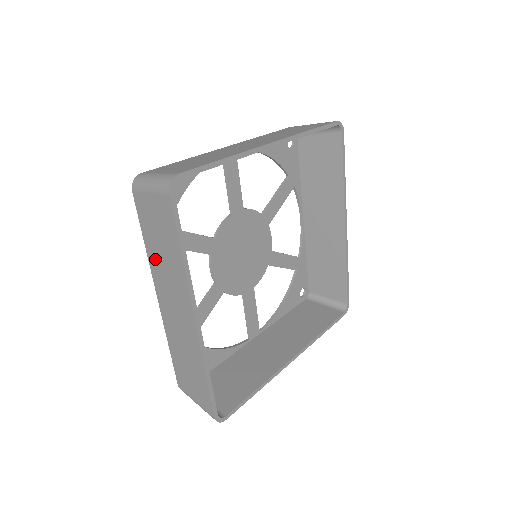
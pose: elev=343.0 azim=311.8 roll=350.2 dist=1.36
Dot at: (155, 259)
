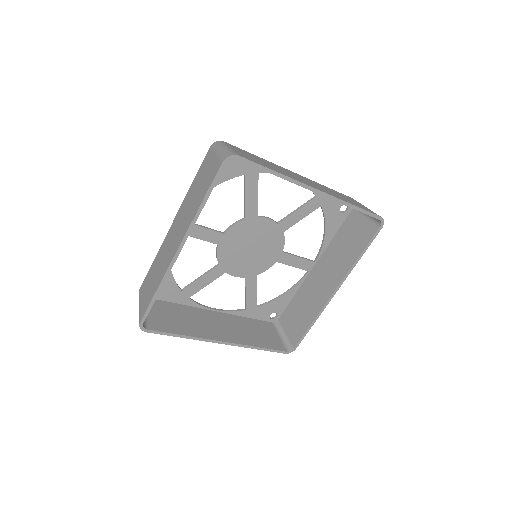
Dot at: occluded
